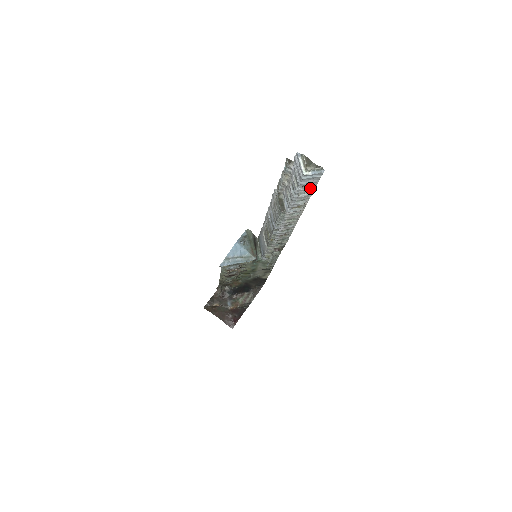
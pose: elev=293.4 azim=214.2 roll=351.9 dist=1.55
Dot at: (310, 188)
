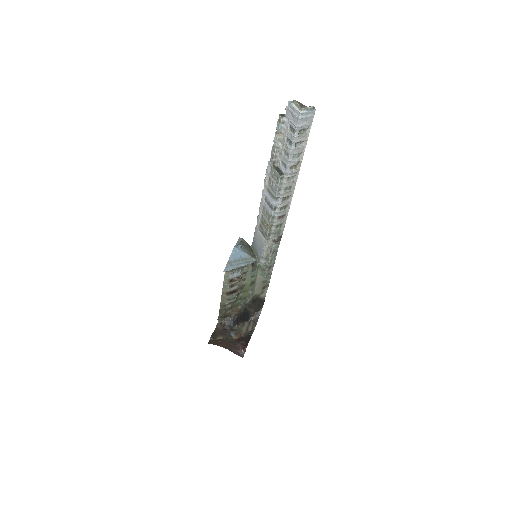
Dot at: (305, 135)
